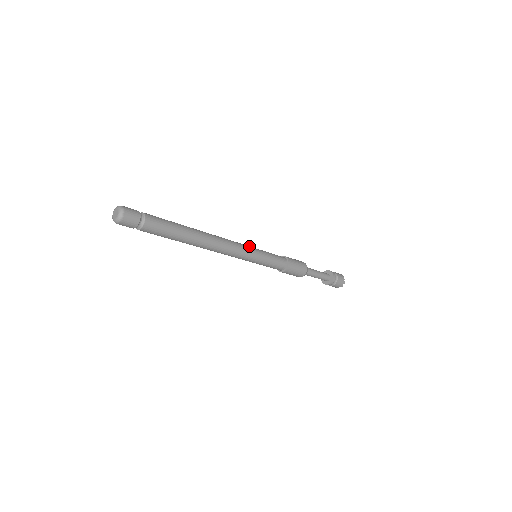
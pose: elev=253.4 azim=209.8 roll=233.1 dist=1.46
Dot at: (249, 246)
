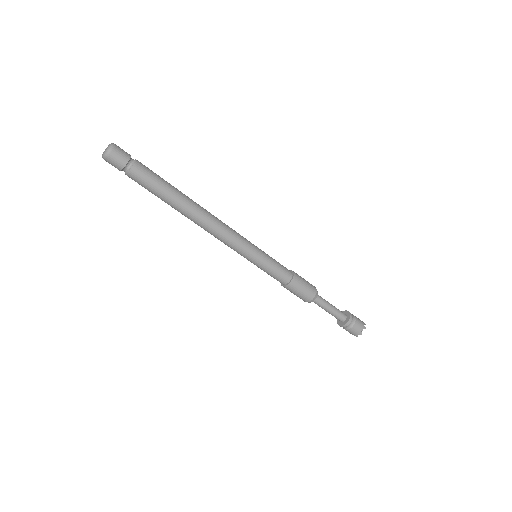
Dot at: (250, 243)
